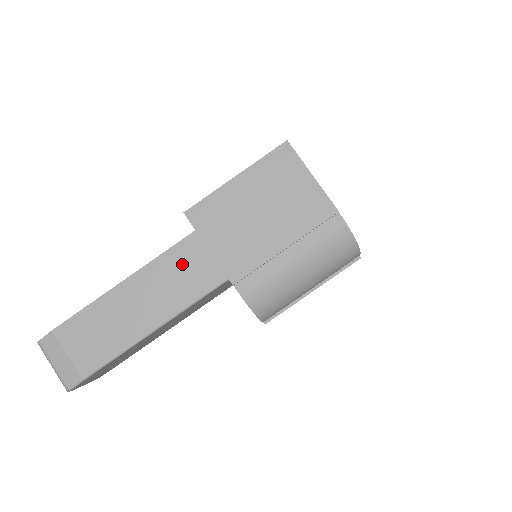
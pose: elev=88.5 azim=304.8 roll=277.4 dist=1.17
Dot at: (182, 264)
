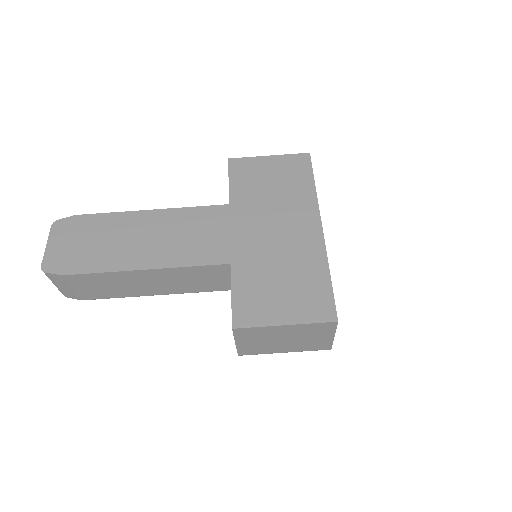
Dot at: (199, 276)
